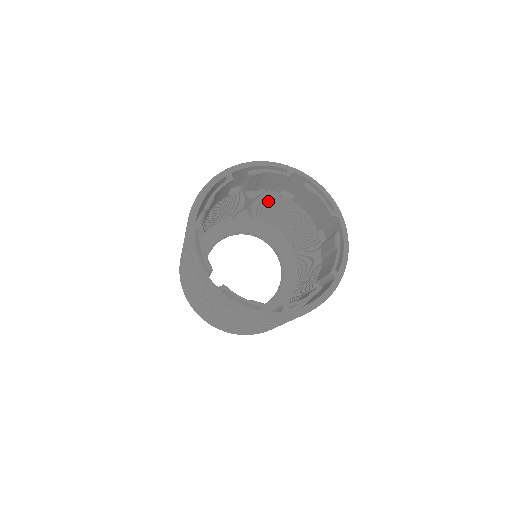
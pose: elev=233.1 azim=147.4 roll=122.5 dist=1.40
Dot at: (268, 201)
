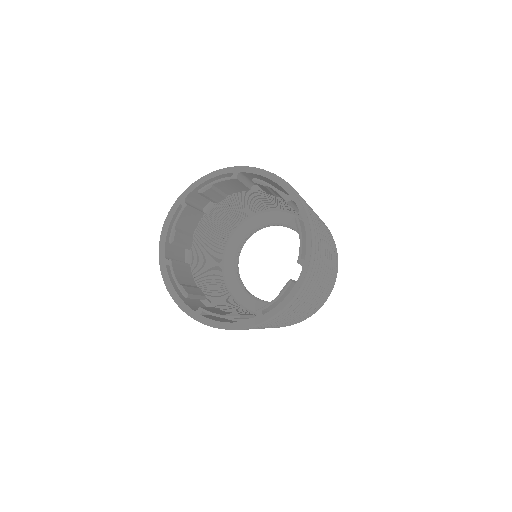
Dot at: occluded
